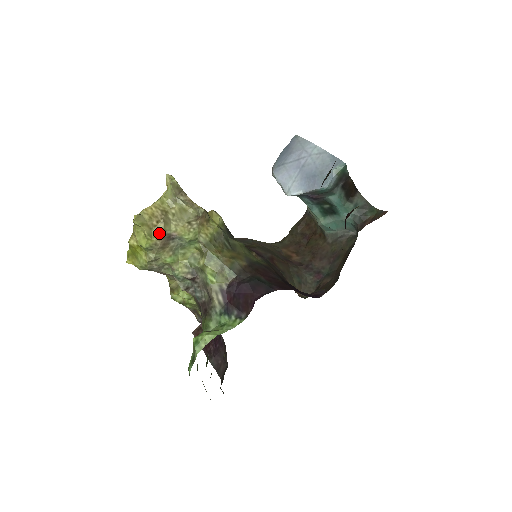
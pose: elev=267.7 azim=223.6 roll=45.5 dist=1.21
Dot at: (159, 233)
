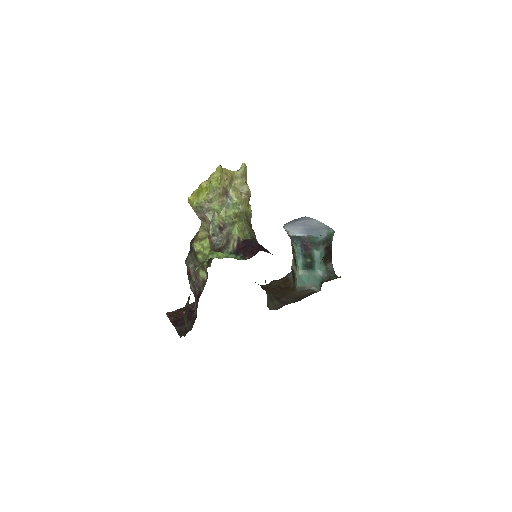
Dot at: (224, 184)
